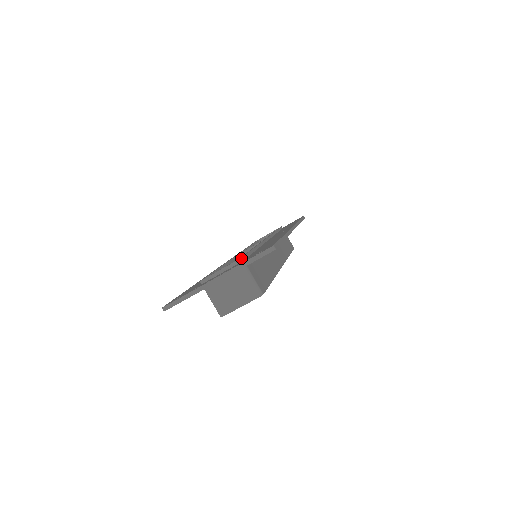
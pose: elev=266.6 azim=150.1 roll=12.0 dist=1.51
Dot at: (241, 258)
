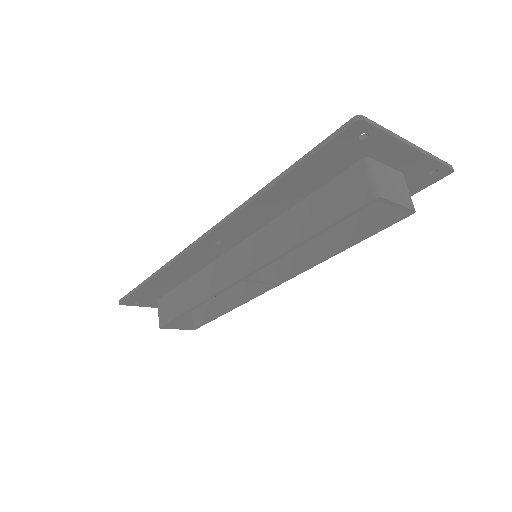
Dot at: occluded
